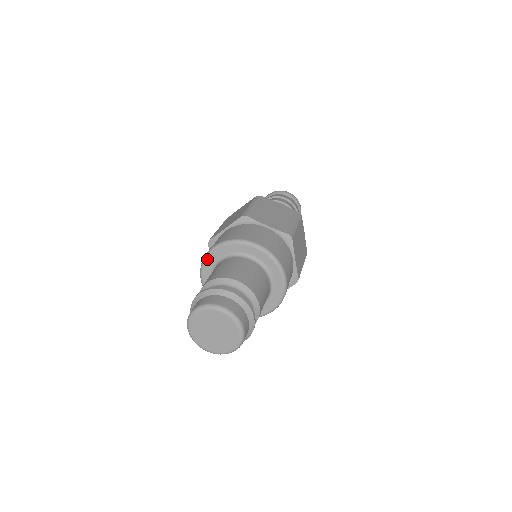
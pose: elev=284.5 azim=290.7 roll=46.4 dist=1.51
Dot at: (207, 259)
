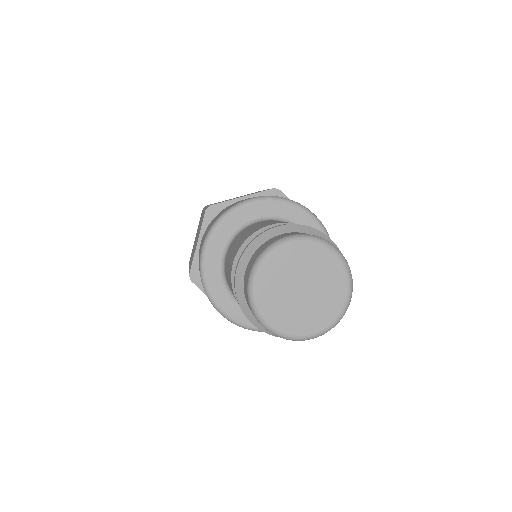
Dot at: (206, 271)
